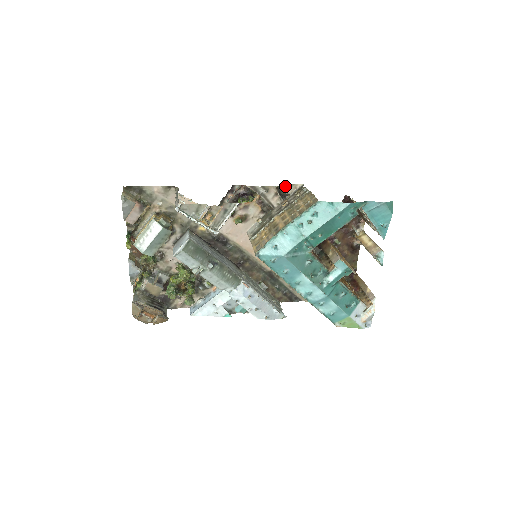
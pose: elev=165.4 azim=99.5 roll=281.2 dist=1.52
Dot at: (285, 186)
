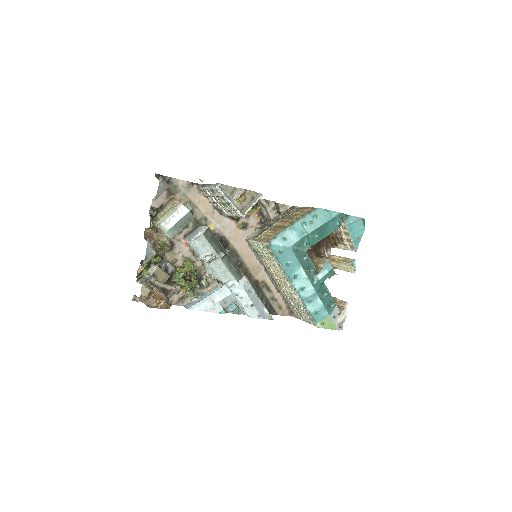
Dot at: (279, 205)
